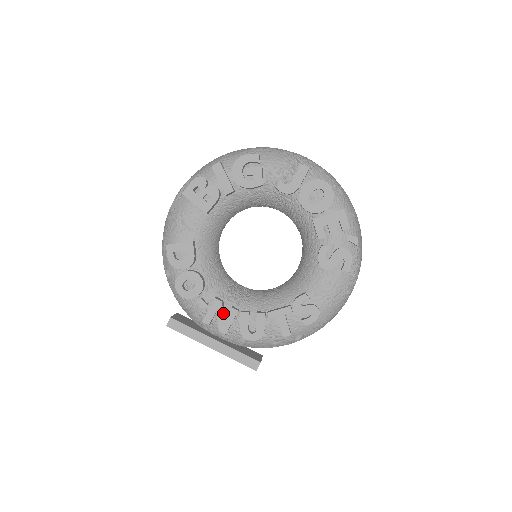
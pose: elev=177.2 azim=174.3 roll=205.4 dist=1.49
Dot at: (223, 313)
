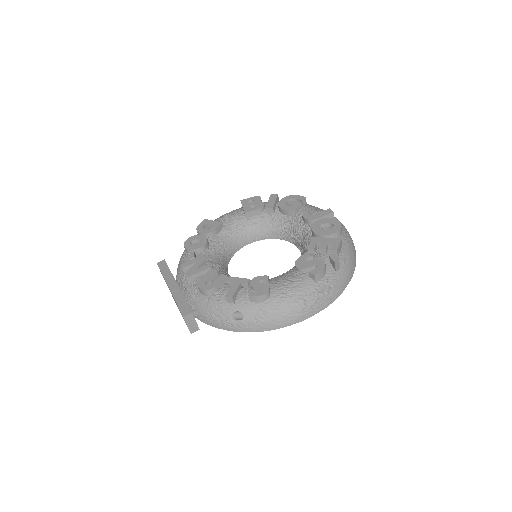
Dot at: (199, 265)
